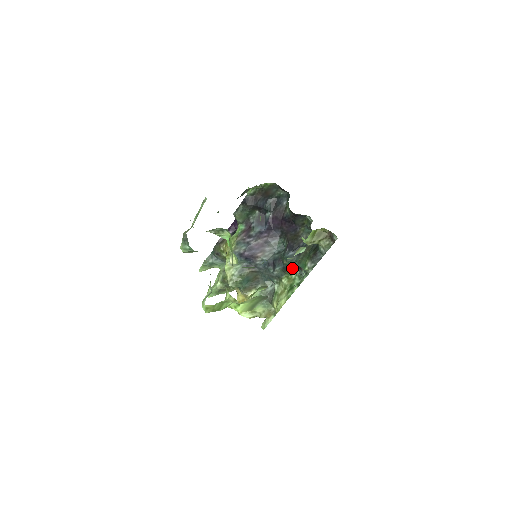
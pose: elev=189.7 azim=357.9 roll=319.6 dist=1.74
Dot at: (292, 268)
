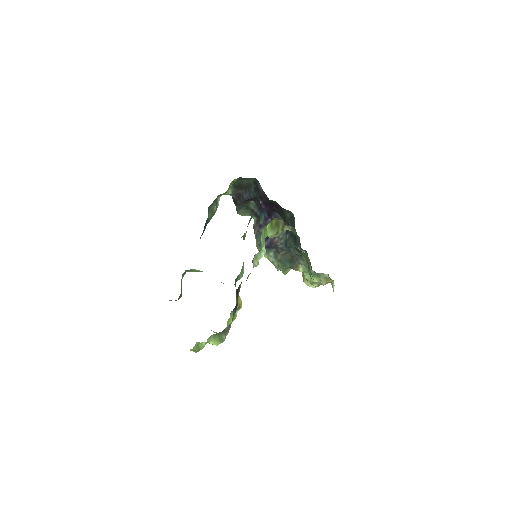
Dot at: occluded
